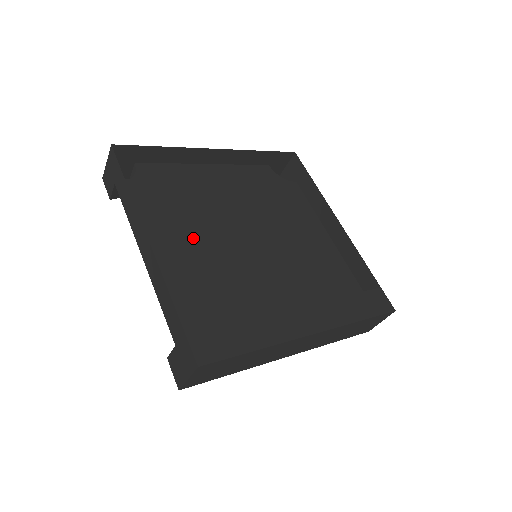
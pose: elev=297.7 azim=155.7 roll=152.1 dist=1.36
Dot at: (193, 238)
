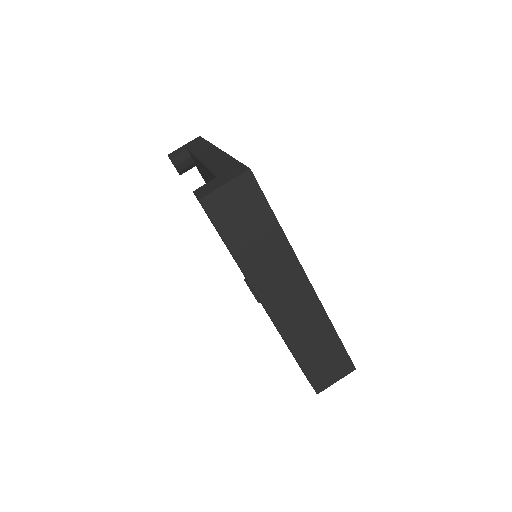
Dot at: occluded
